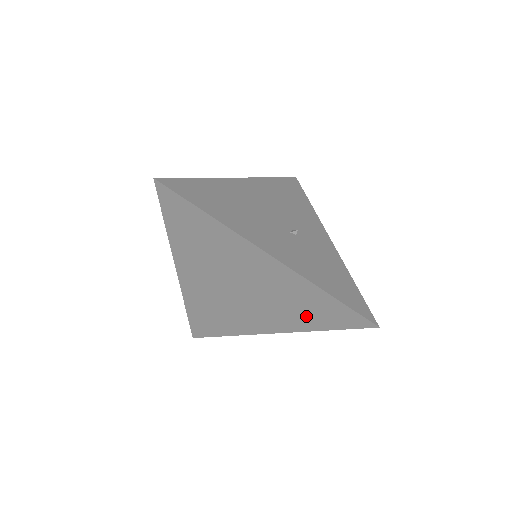
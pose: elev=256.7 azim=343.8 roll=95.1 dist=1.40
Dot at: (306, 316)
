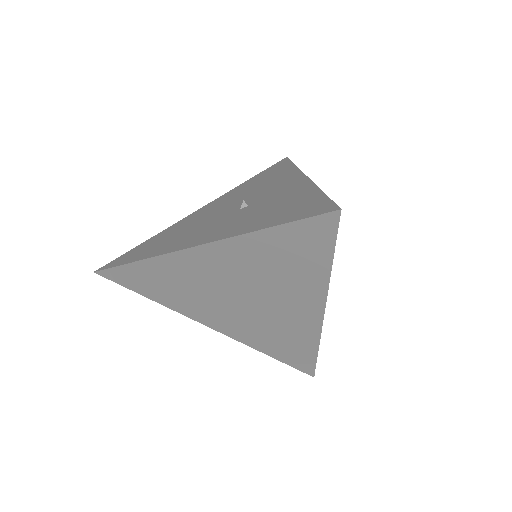
Dot at: (299, 270)
